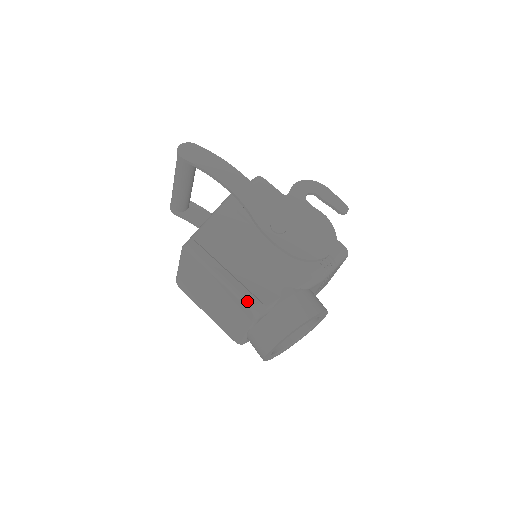
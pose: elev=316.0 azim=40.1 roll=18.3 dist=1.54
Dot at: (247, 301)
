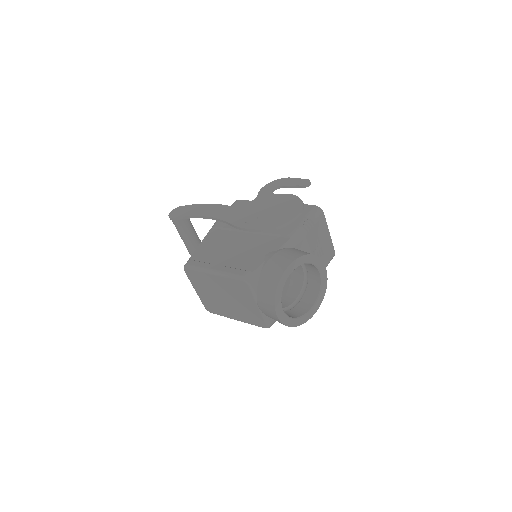
Dot at: (236, 275)
